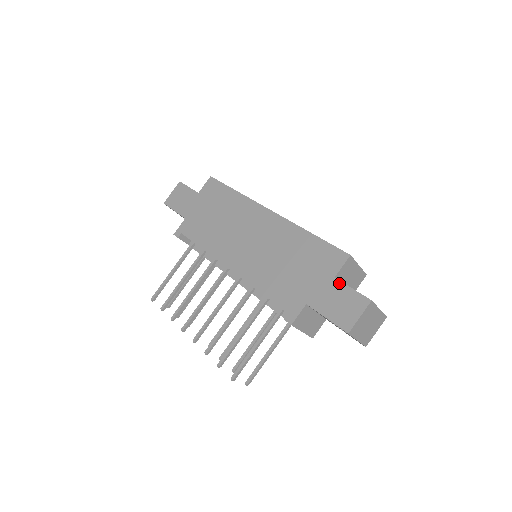
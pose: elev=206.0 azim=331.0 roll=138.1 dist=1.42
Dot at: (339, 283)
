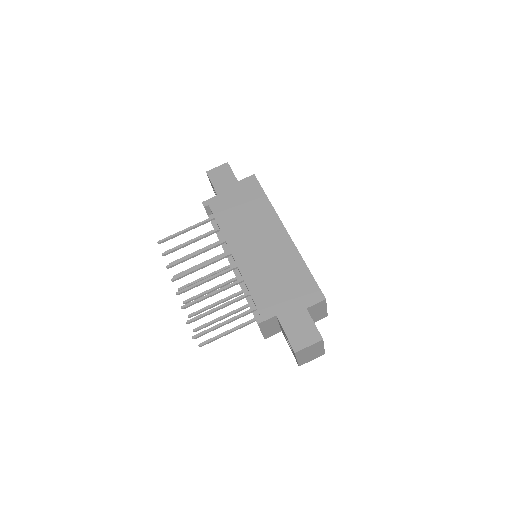
Dot at: (307, 314)
